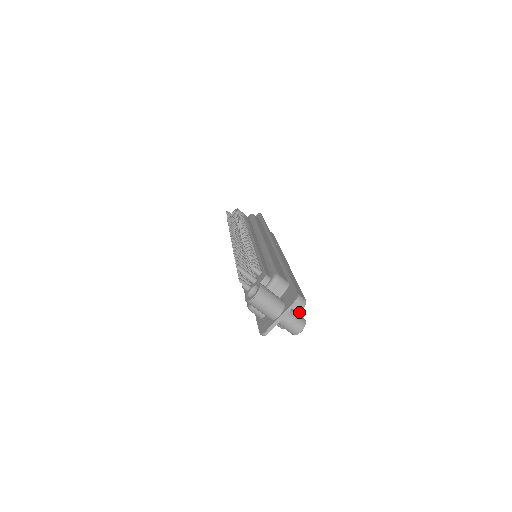
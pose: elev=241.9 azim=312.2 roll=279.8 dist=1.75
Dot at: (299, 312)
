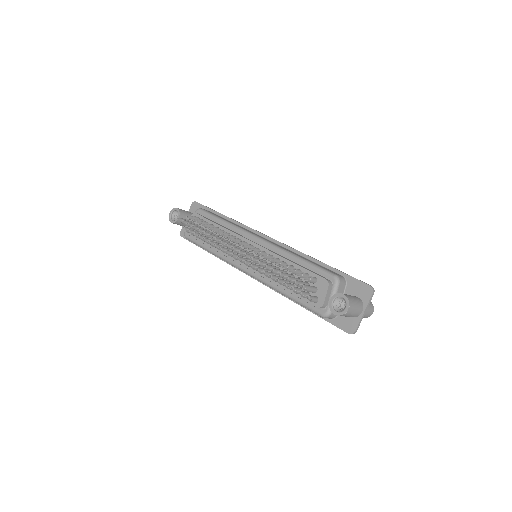
Dot at: occluded
